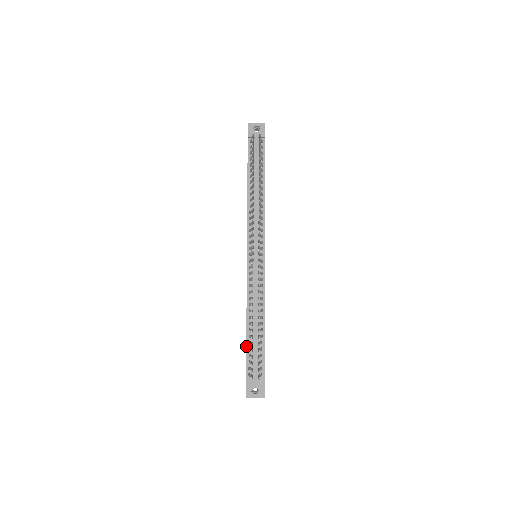
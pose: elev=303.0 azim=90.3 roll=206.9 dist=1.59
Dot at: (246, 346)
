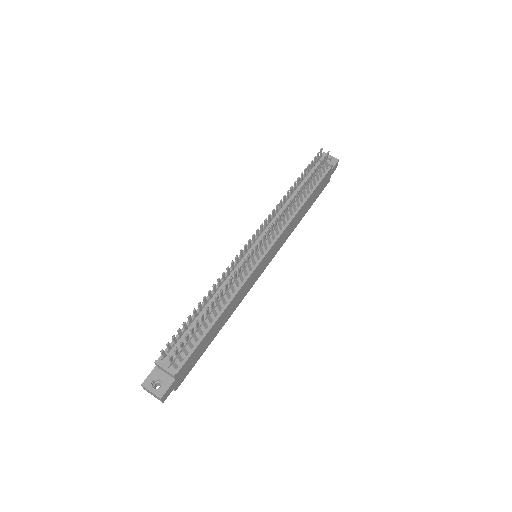
Dot at: occluded
